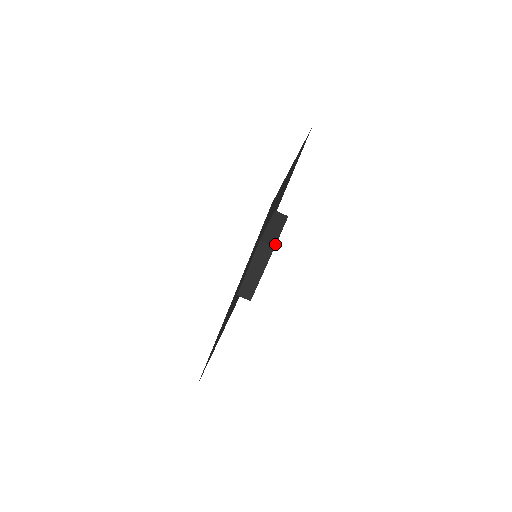
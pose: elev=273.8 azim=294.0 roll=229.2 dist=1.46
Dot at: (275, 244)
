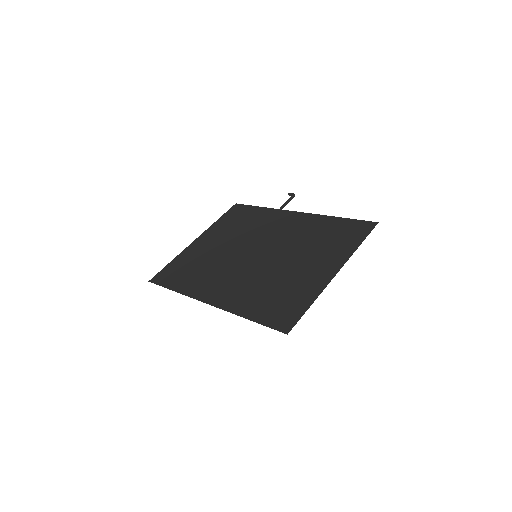
Dot at: occluded
